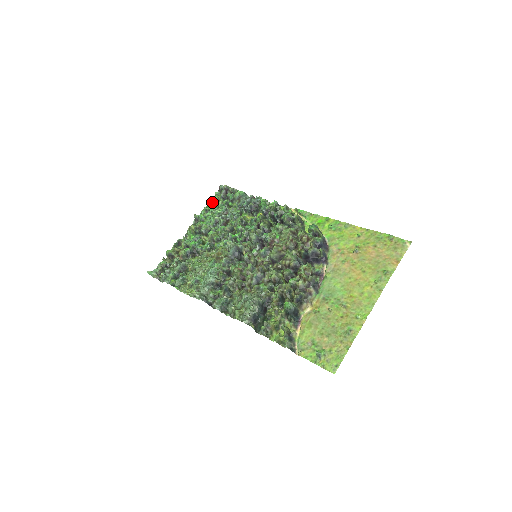
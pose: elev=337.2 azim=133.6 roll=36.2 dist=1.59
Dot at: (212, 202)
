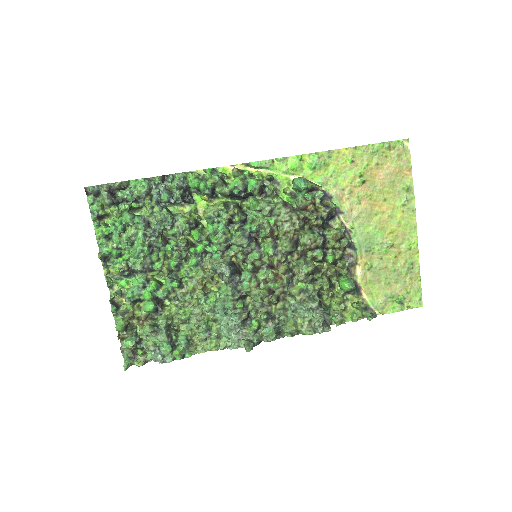
Dot at: (97, 218)
